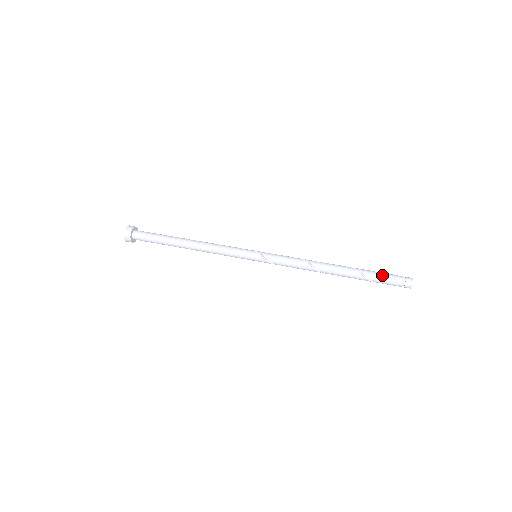
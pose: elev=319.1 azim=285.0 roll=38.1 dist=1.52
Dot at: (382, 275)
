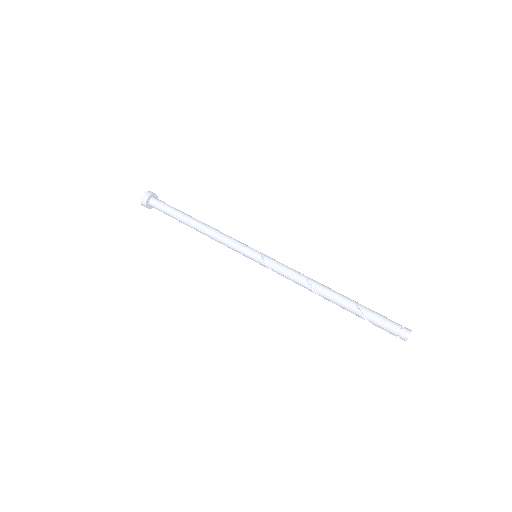
Dot at: (379, 315)
